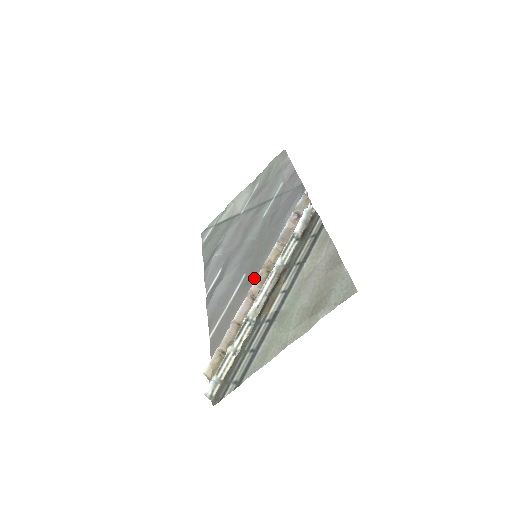
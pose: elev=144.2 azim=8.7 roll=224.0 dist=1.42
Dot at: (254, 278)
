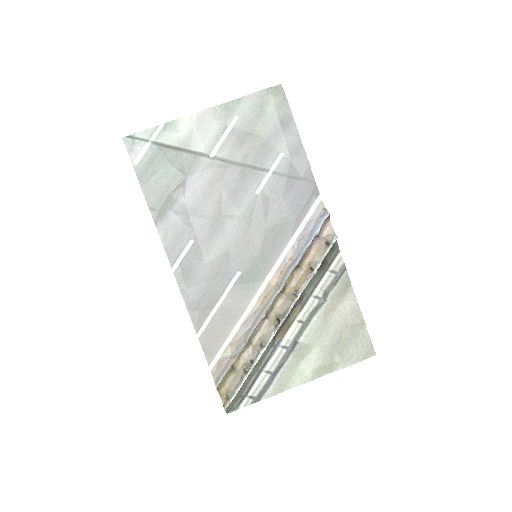
Dot at: (256, 285)
